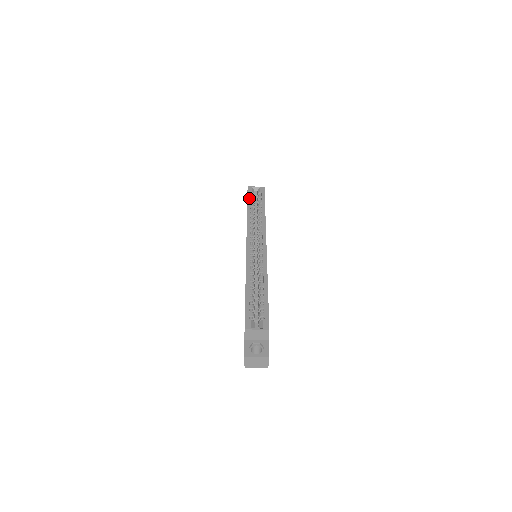
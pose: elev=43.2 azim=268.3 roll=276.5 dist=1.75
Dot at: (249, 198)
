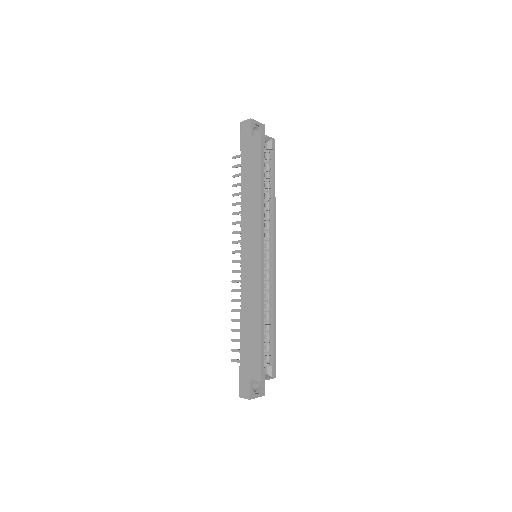
Dot at: (263, 162)
